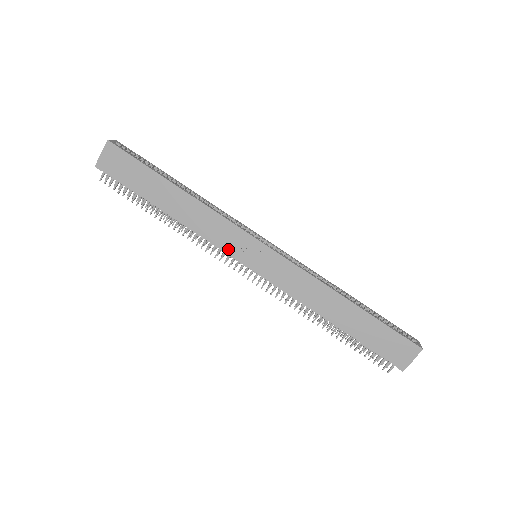
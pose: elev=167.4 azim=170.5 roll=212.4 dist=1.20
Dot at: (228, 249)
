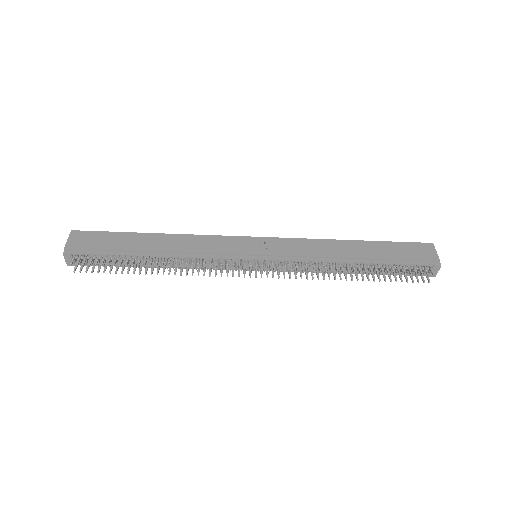
Dot at: (229, 254)
